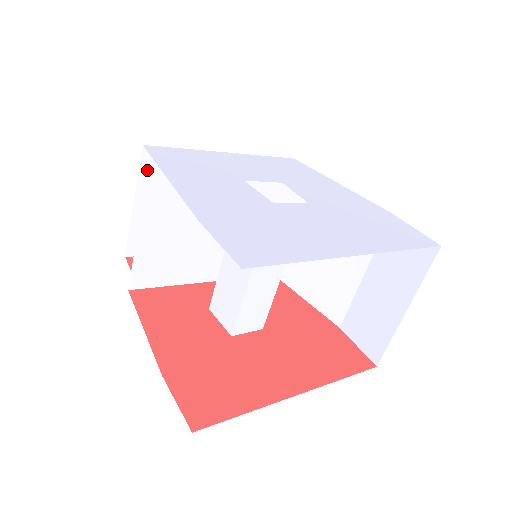
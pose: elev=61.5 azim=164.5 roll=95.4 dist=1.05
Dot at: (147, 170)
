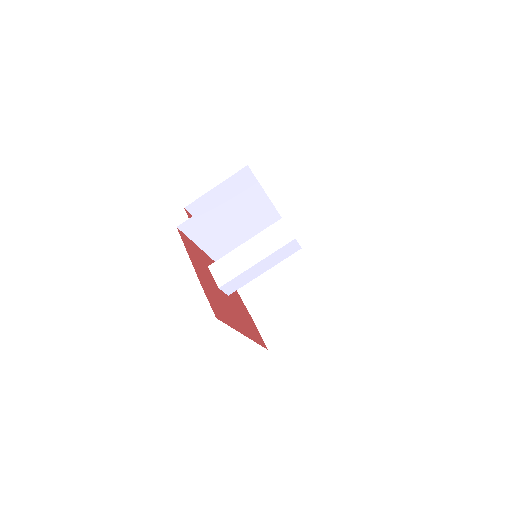
Dot at: (237, 176)
